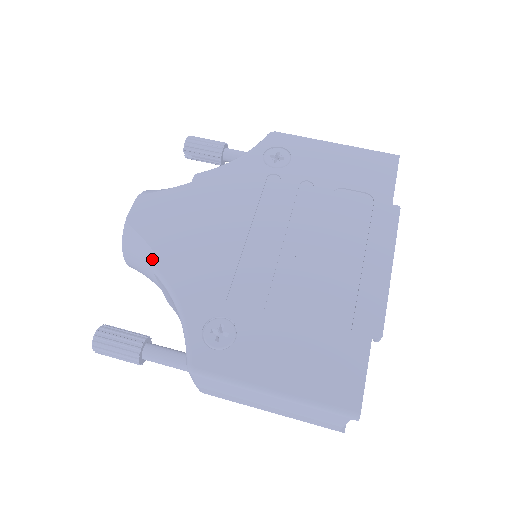
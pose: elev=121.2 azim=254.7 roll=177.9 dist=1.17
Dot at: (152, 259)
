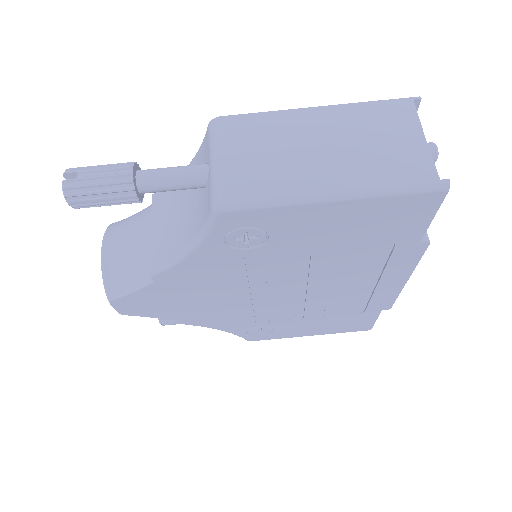
Dot at: occluded
